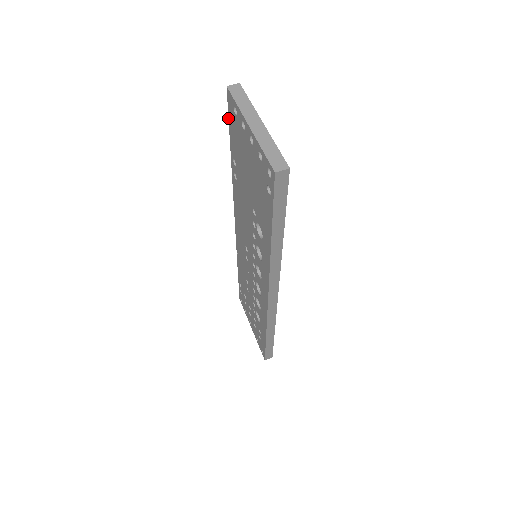
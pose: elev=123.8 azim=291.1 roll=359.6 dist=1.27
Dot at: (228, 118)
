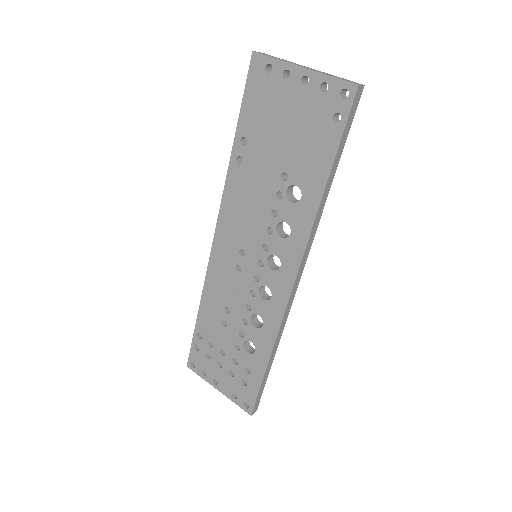
Dot at: (244, 90)
